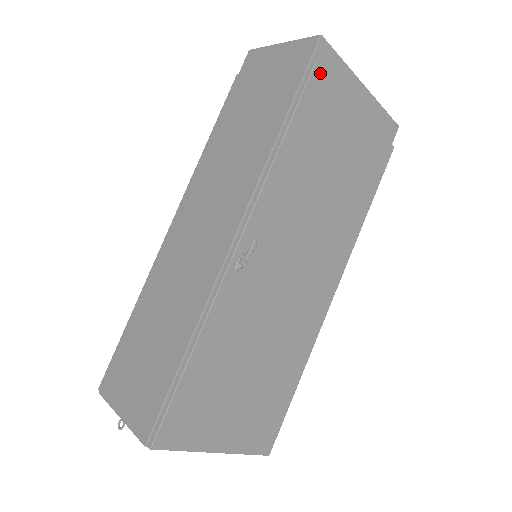
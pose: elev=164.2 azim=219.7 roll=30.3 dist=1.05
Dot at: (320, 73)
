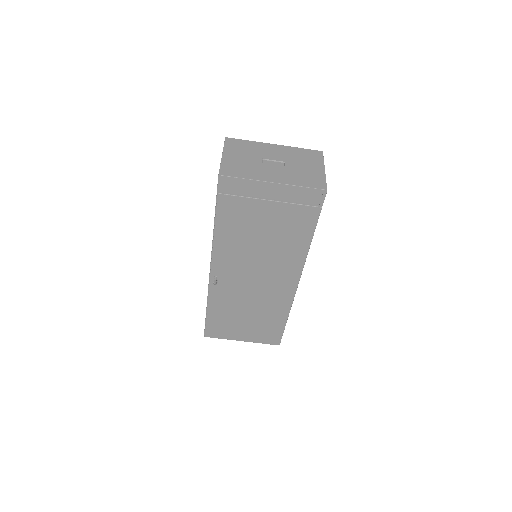
Dot at: (224, 197)
